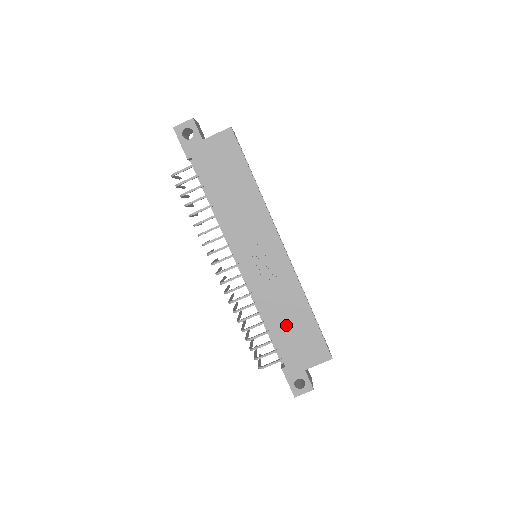
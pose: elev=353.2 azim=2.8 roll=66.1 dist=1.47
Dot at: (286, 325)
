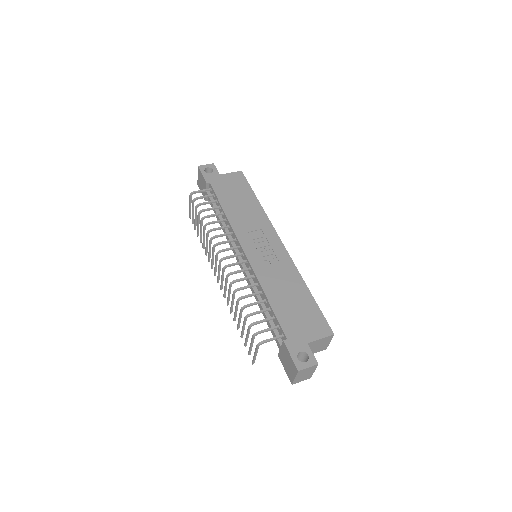
Dot at: (286, 301)
